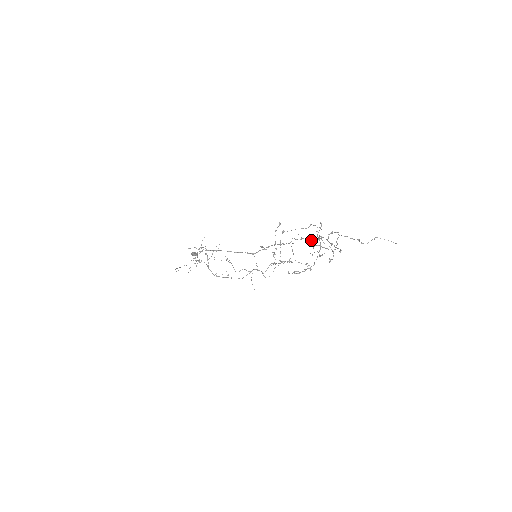
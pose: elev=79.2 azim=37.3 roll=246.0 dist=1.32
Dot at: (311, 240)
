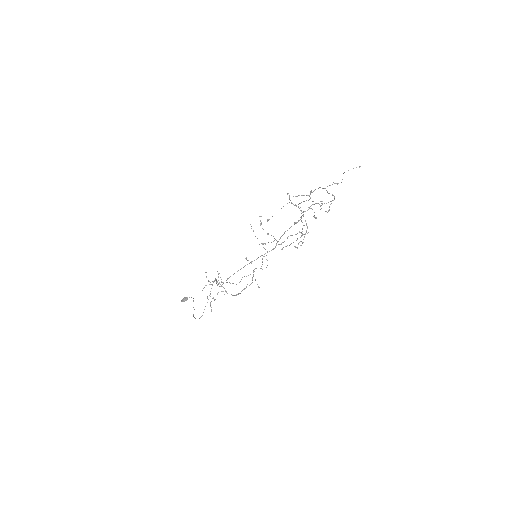
Dot at: occluded
